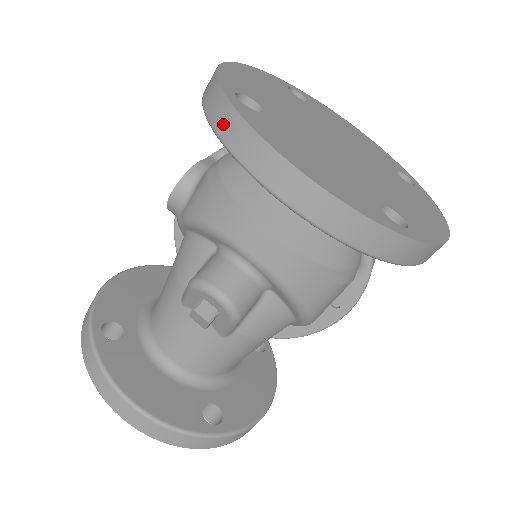
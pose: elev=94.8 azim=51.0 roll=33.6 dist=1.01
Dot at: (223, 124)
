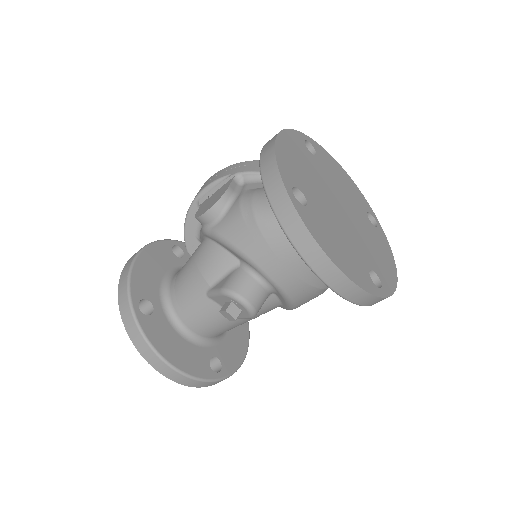
Dot at: (286, 219)
